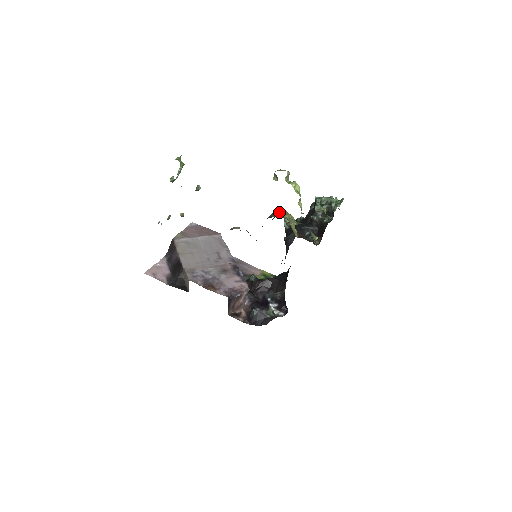
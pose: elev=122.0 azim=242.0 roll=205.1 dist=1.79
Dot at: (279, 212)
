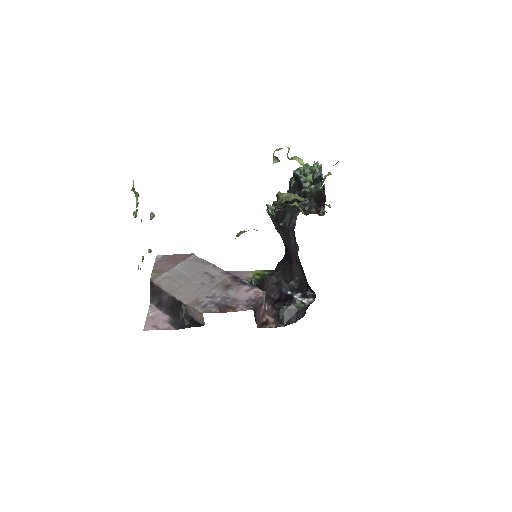
Dot at: (285, 195)
